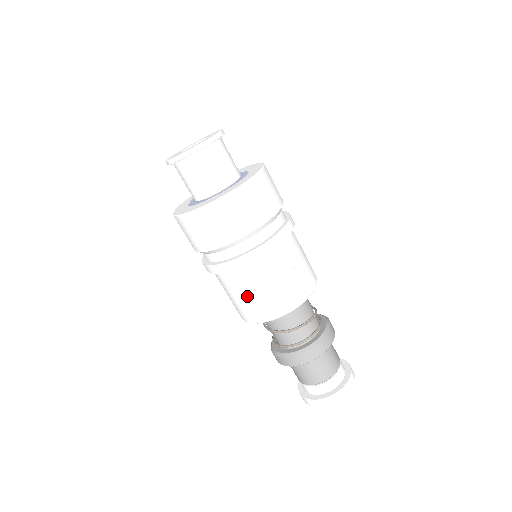
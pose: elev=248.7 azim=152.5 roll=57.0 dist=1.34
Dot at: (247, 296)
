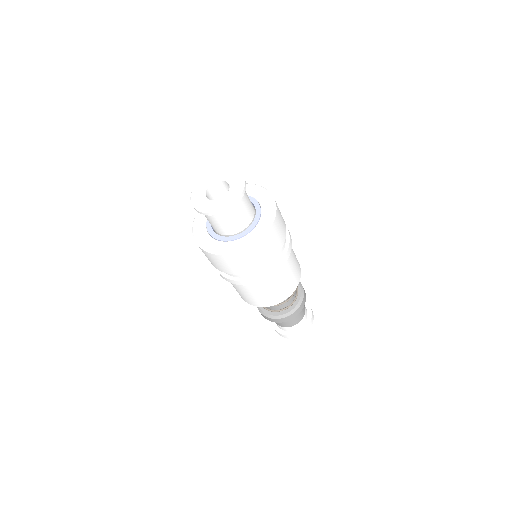
Dot at: (237, 289)
